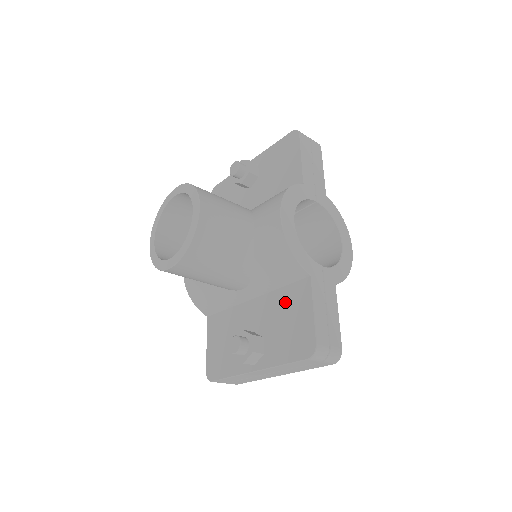
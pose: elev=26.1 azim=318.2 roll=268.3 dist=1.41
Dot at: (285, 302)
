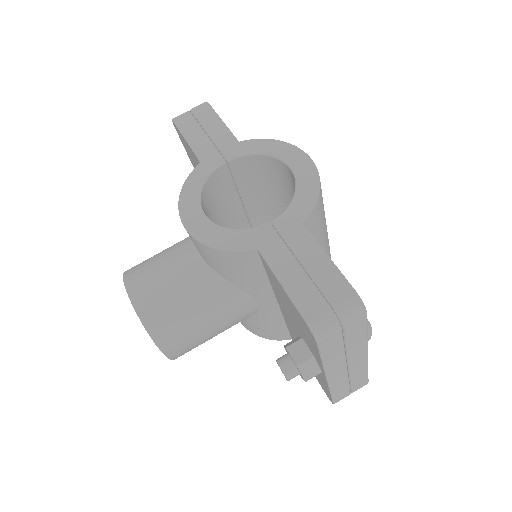
Dot at: (277, 291)
